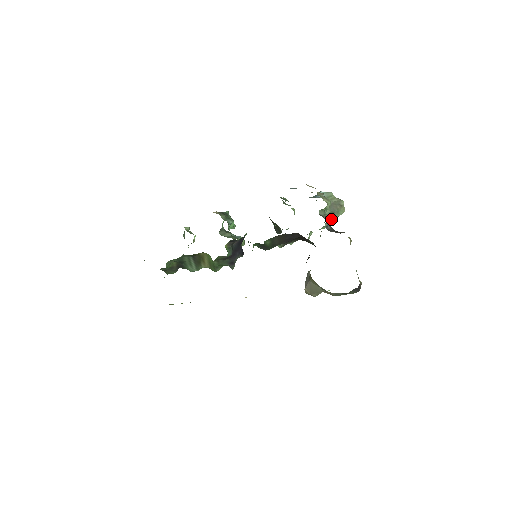
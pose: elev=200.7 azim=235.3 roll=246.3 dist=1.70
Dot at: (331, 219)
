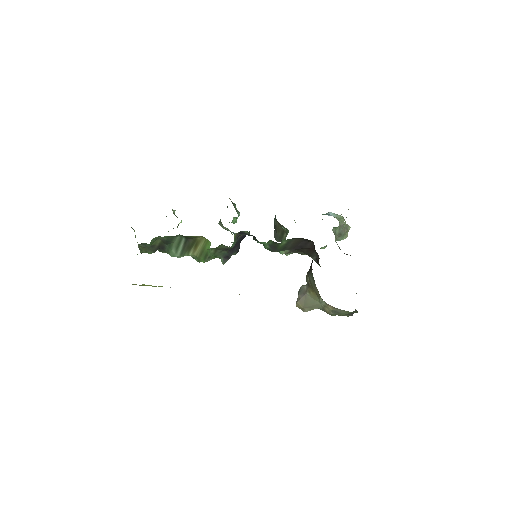
Dot at: occluded
